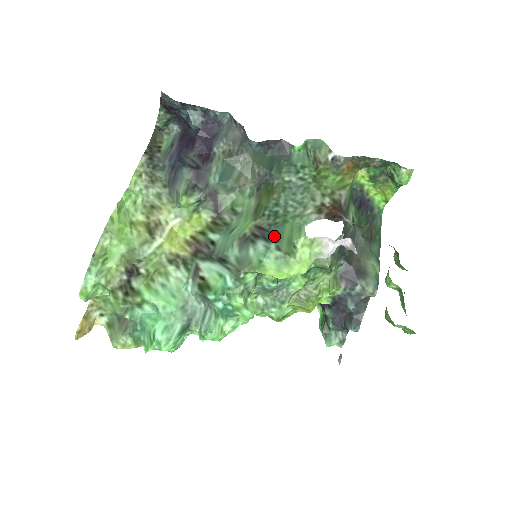
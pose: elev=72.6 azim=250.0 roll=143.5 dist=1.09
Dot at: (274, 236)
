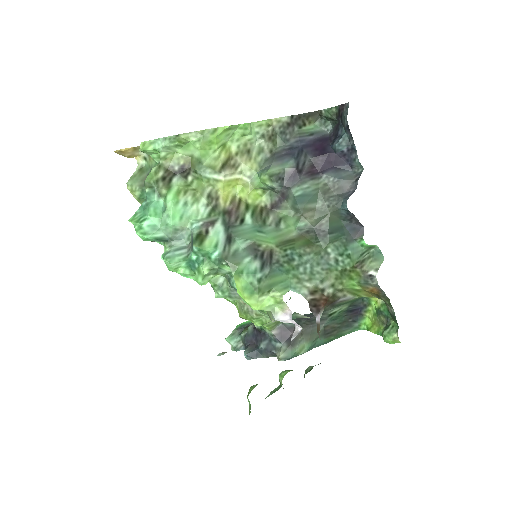
Dot at: (269, 271)
